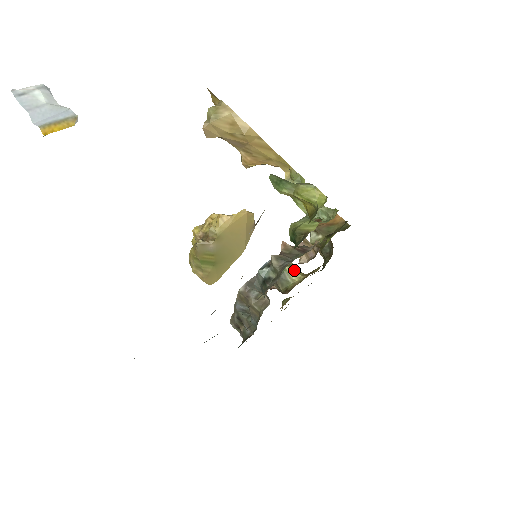
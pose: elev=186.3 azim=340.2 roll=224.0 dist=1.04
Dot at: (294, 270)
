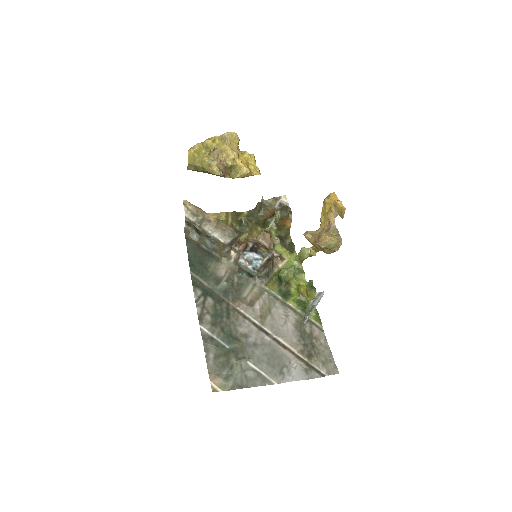
Dot at: (248, 231)
